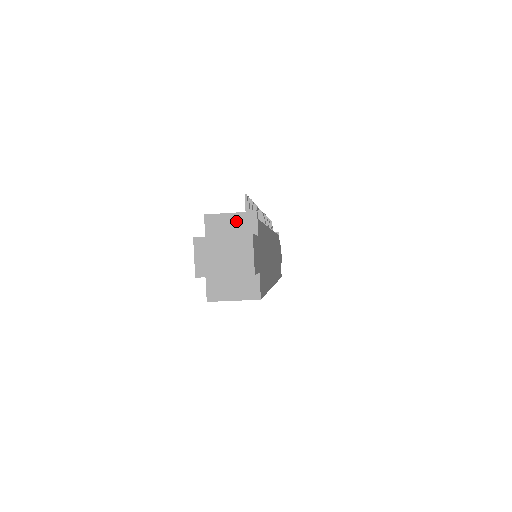
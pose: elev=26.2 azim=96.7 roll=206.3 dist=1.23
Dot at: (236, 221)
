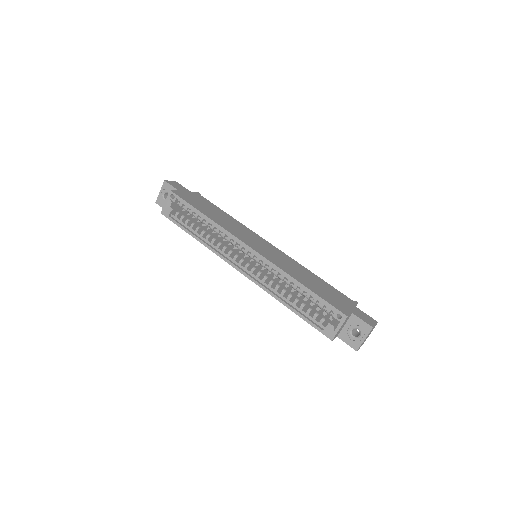
Dot at: occluded
